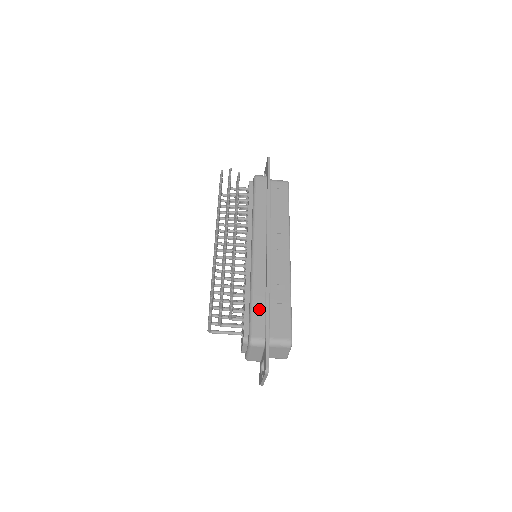
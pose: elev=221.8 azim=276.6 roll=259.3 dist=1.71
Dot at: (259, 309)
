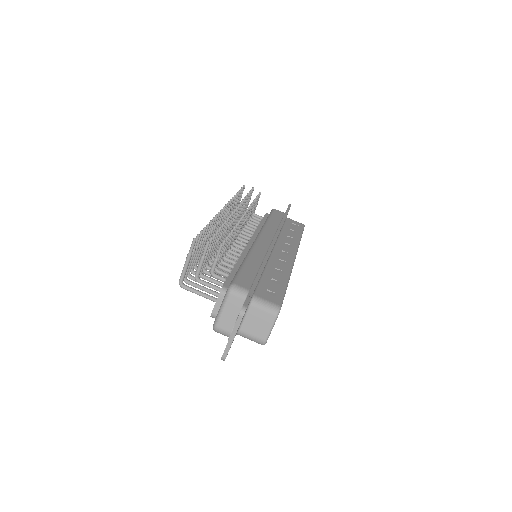
Dot at: (250, 270)
